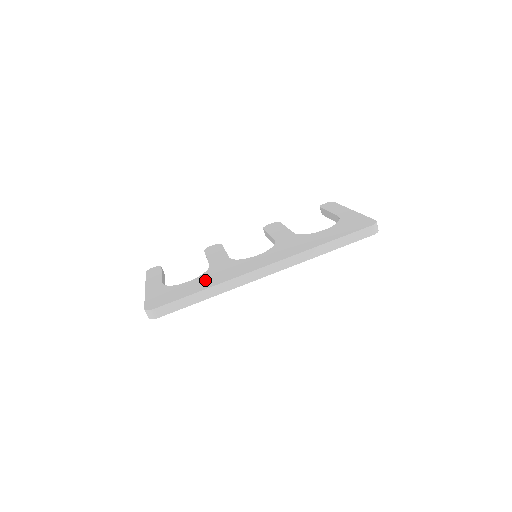
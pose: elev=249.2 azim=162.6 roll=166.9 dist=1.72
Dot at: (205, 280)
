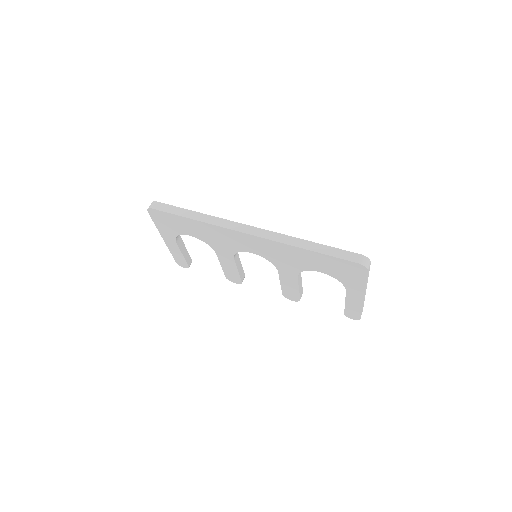
Dot at: occluded
